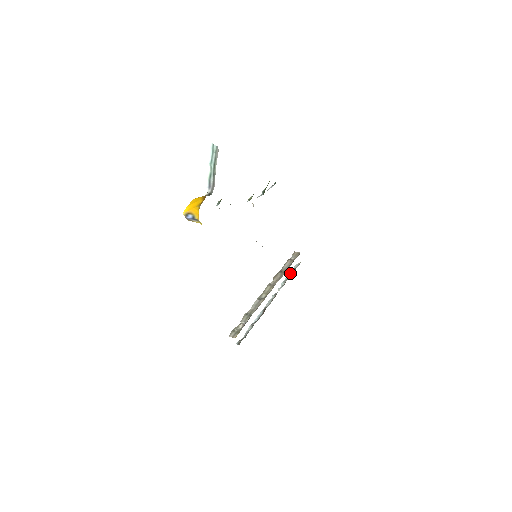
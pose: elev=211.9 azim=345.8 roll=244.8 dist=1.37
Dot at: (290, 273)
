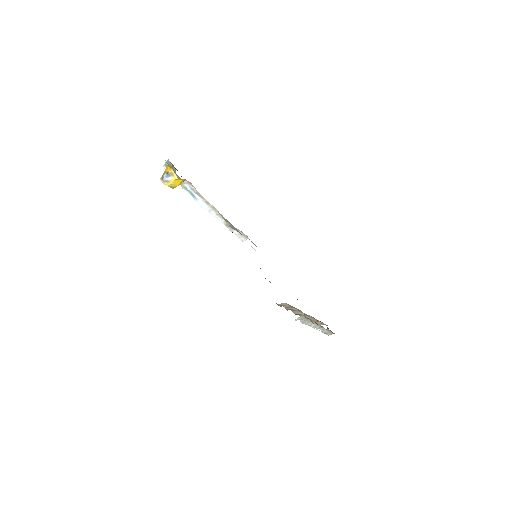
Dot at: occluded
